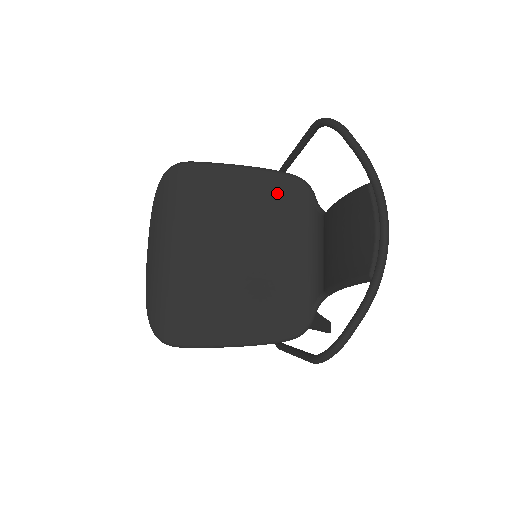
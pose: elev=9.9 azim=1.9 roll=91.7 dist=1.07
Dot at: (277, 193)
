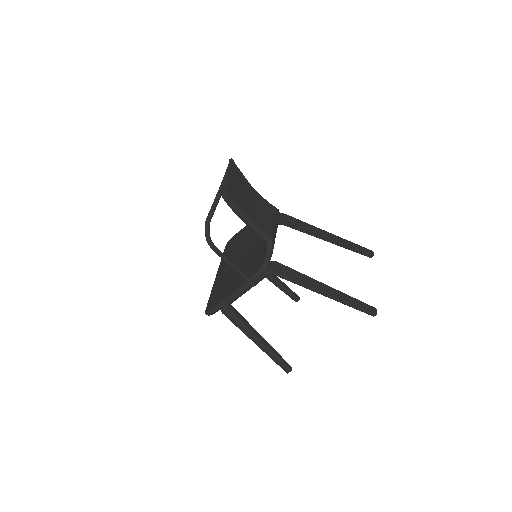
Dot at: occluded
